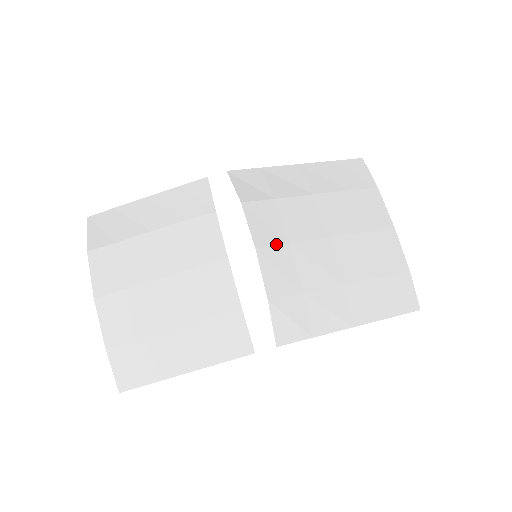
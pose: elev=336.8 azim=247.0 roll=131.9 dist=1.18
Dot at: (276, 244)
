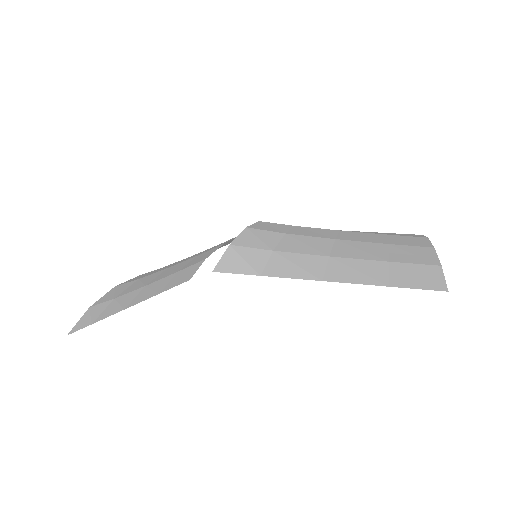
Dot at: (270, 231)
